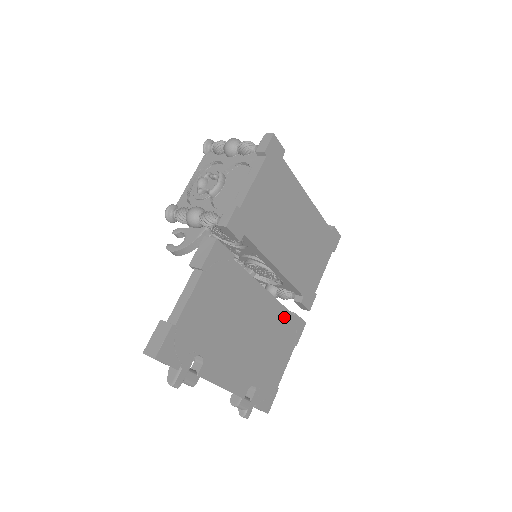
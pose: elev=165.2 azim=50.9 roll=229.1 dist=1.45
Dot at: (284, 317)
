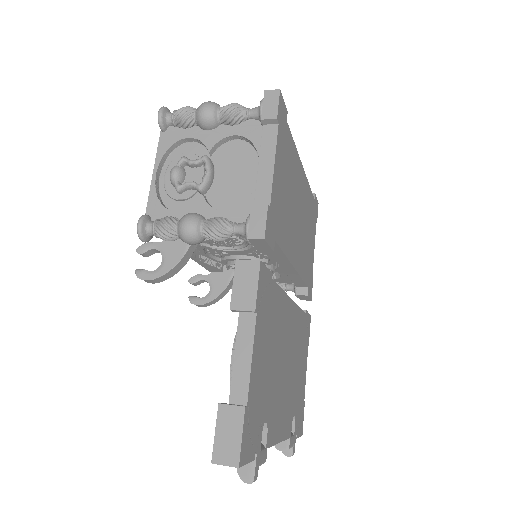
Dot at: (301, 321)
